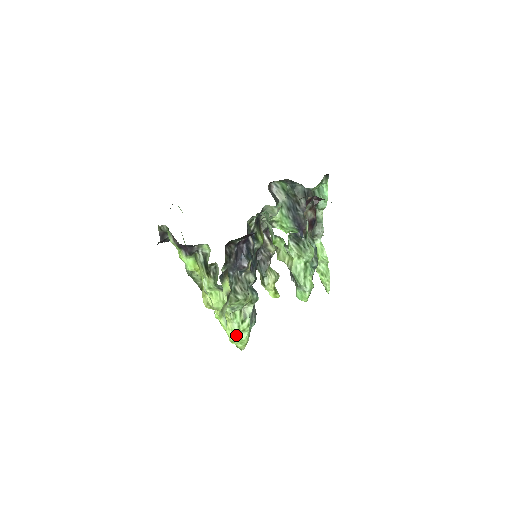
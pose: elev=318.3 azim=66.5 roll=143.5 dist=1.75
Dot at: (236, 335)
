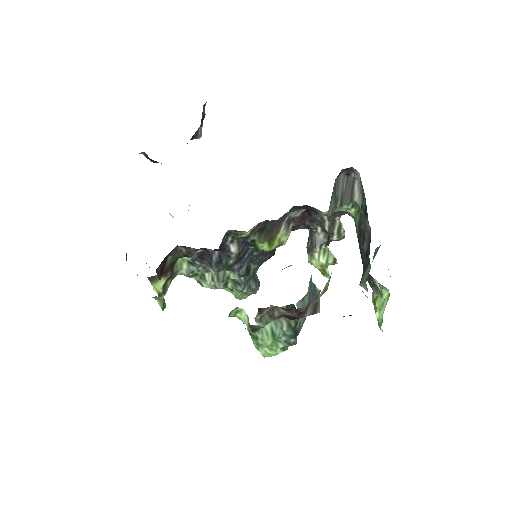
Dot at: occluded
